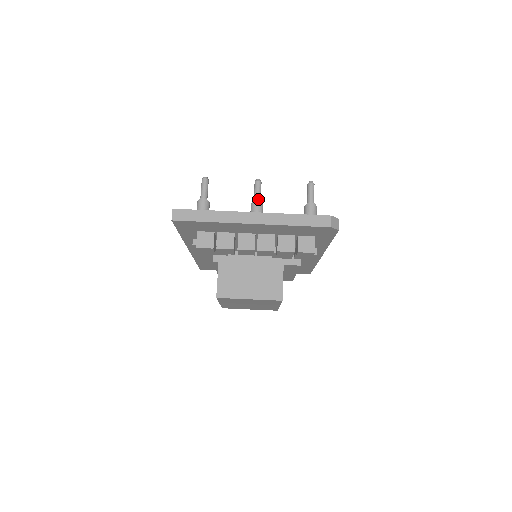
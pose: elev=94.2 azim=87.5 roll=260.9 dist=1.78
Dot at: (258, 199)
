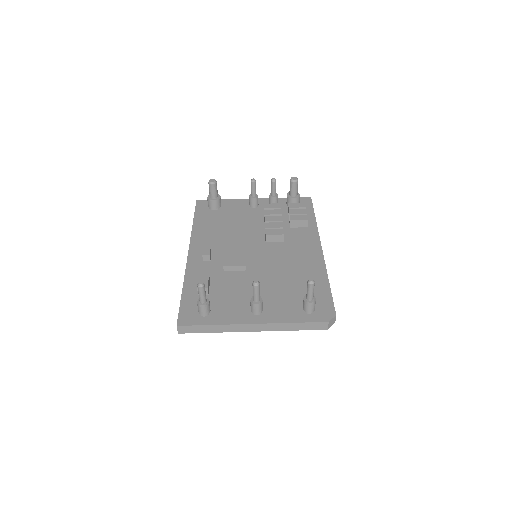
Dot at: (257, 300)
